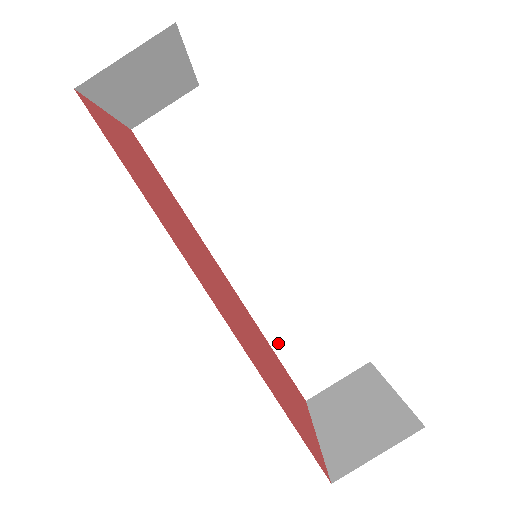
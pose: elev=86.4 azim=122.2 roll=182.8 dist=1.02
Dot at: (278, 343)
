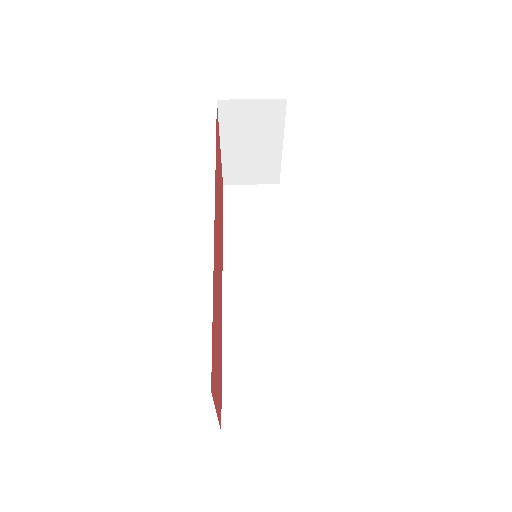
Dot at: (229, 366)
